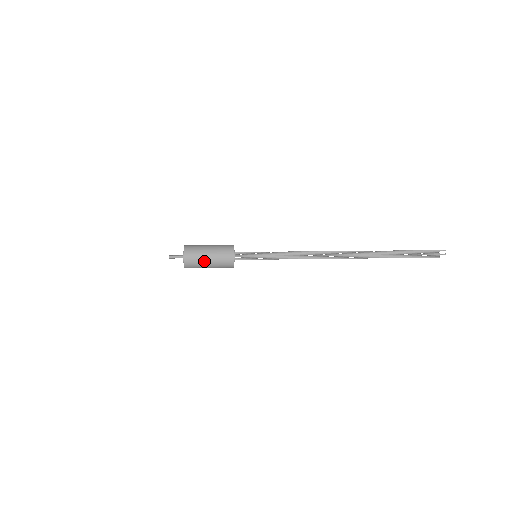
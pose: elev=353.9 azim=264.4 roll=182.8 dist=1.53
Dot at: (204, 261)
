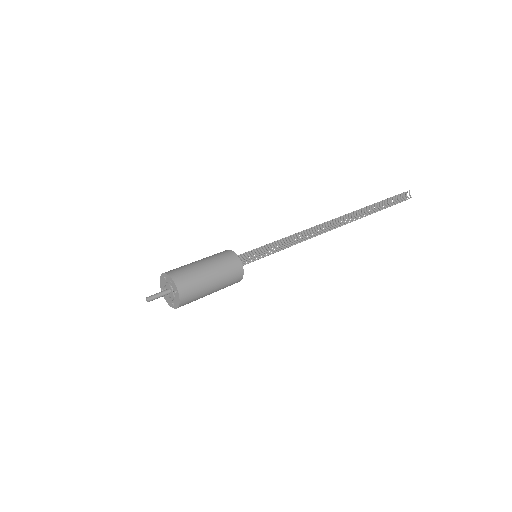
Dot at: (206, 286)
